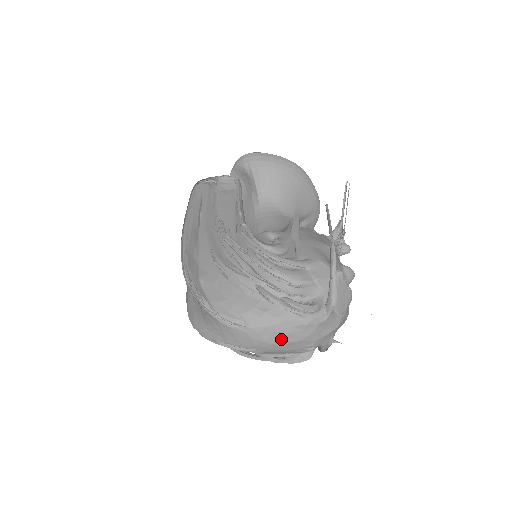
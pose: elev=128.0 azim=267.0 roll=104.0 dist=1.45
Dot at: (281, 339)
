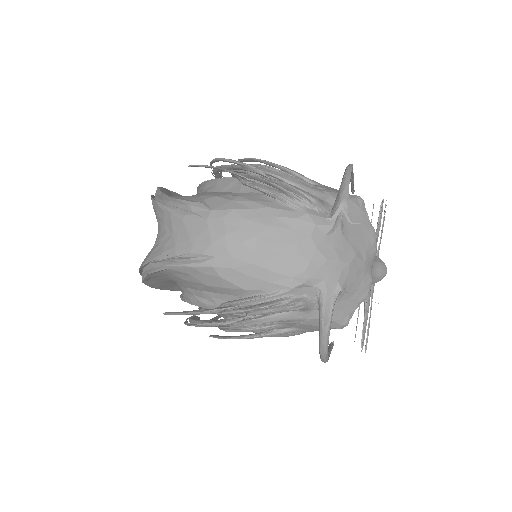
Dot at: (254, 235)
